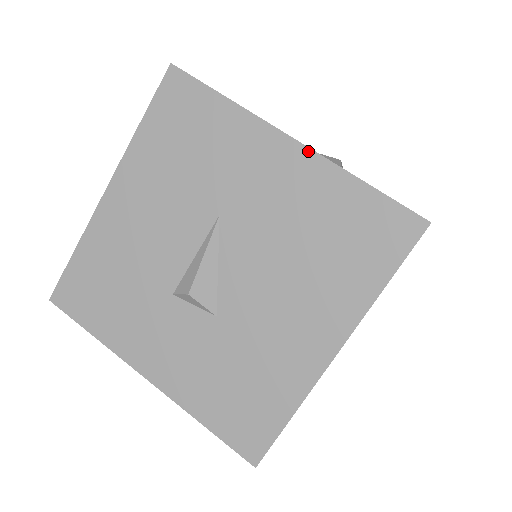
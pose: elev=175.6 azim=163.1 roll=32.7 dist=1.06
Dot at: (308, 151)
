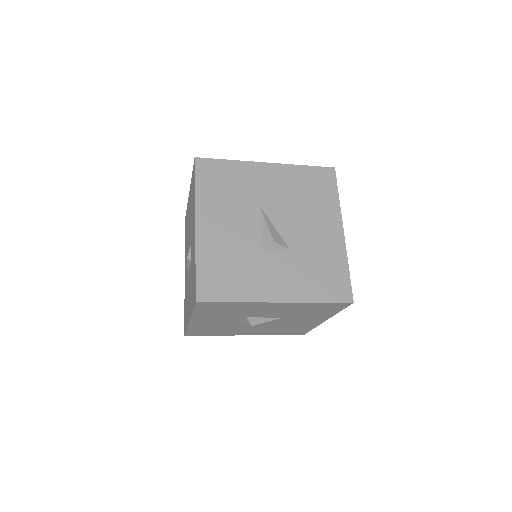
Dot at: (277, 164)
